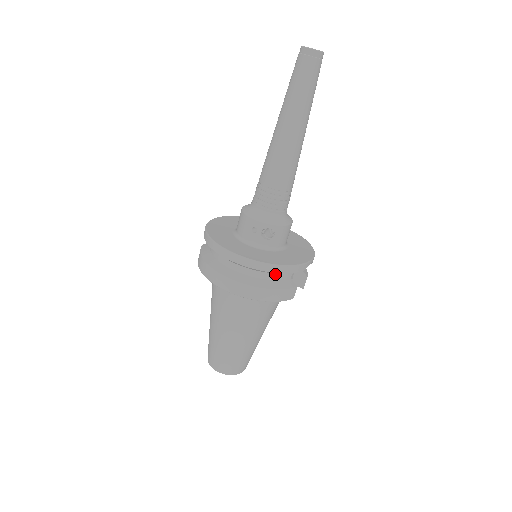
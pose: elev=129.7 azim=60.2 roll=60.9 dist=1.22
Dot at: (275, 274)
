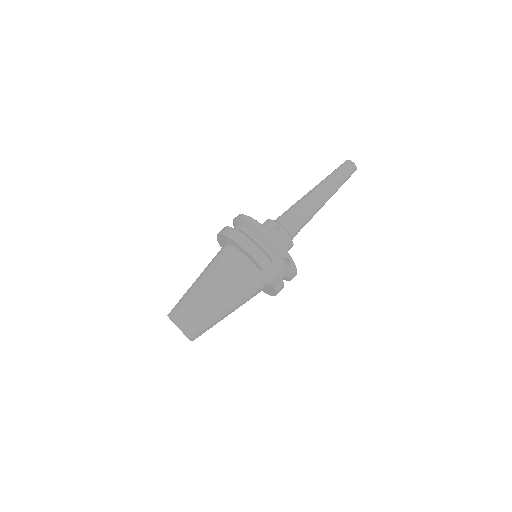
Dot at: (264, 244)
